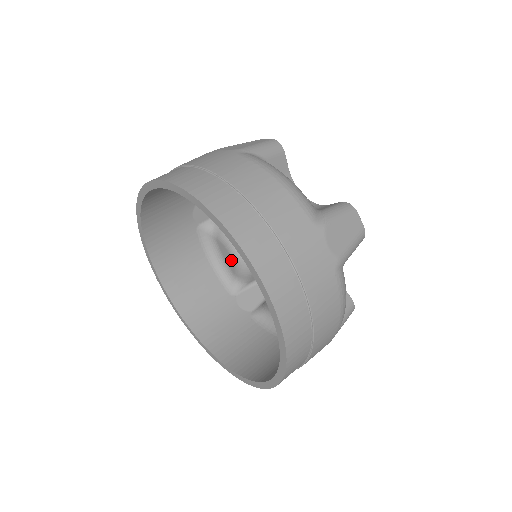
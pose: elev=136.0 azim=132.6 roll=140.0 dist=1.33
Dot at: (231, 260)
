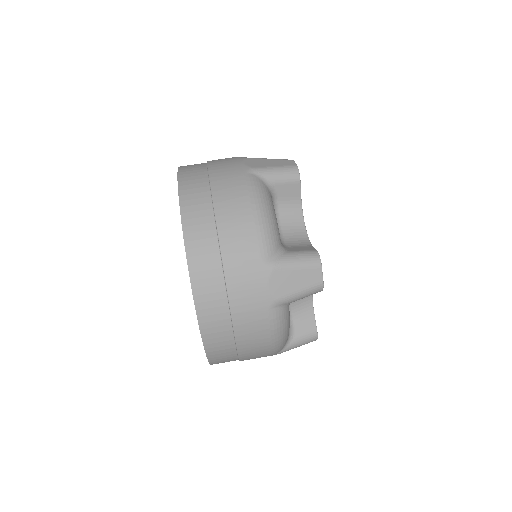
Dot at: occluded
